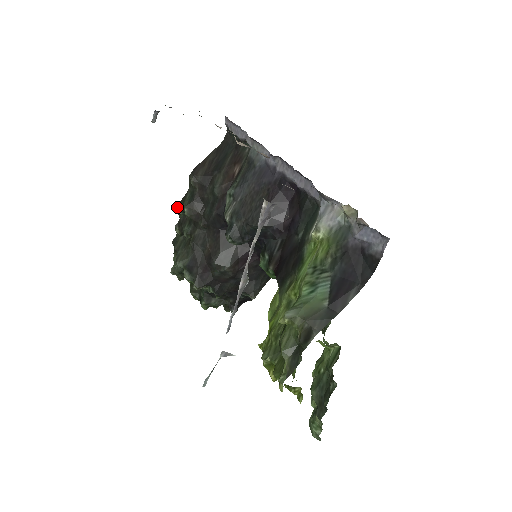
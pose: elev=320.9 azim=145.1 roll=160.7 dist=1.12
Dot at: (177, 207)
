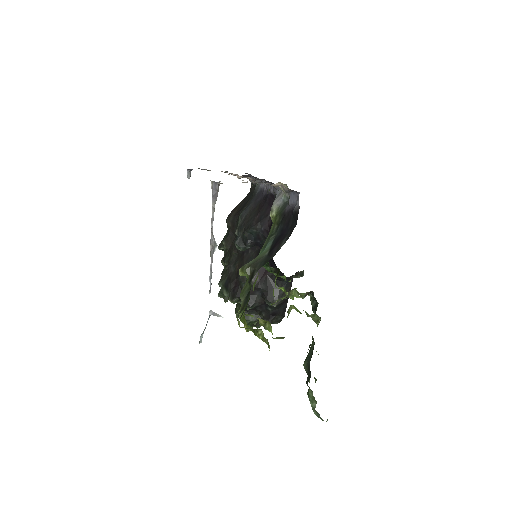
Dot at: (220, 244)
